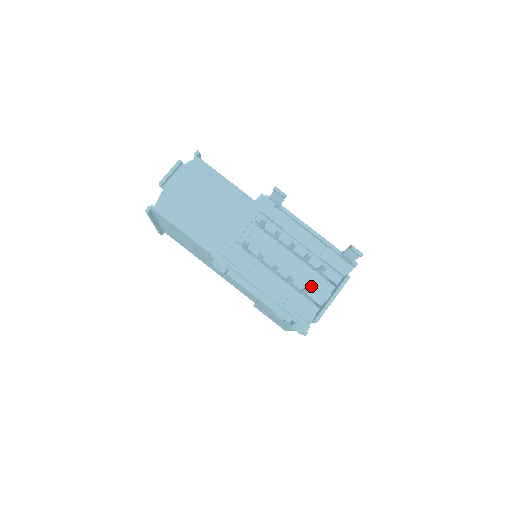
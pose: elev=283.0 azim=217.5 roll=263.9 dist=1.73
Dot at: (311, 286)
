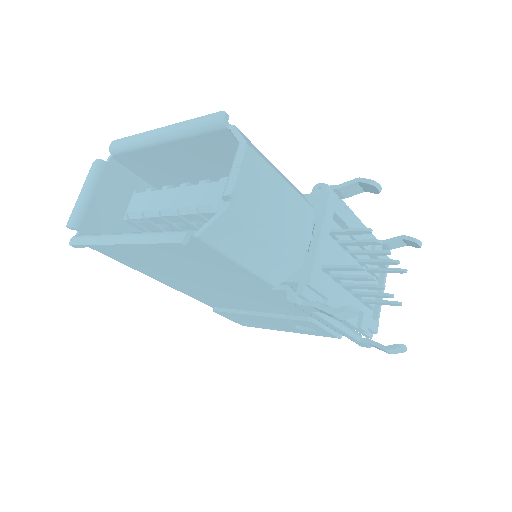
Dot at: (366, 290)
